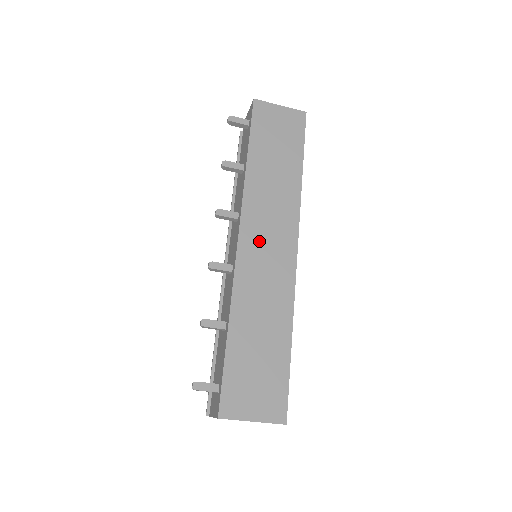
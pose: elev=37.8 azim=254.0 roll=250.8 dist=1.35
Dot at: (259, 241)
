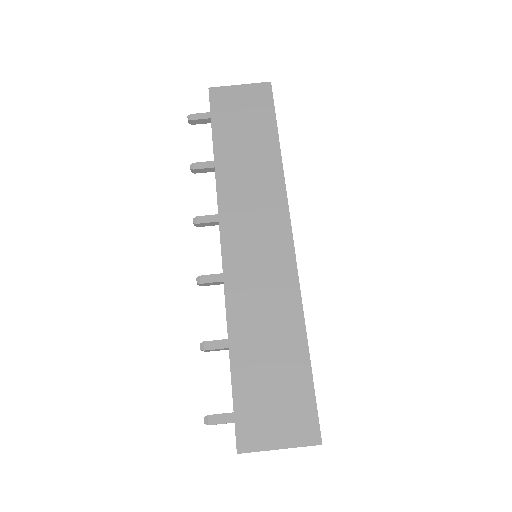
Dot at: (245, 239)
